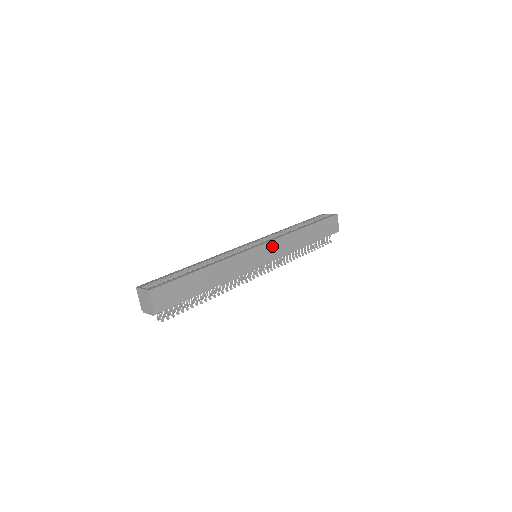
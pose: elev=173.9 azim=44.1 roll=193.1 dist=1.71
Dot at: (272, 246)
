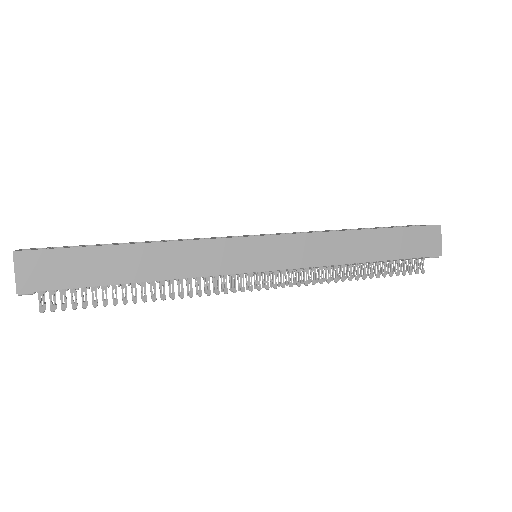
Dot at: (284, 244)
